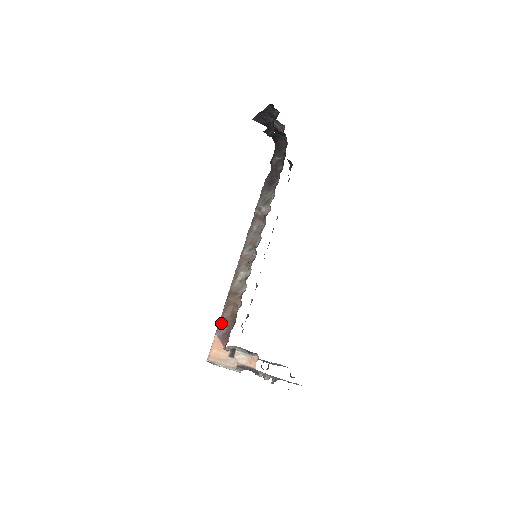
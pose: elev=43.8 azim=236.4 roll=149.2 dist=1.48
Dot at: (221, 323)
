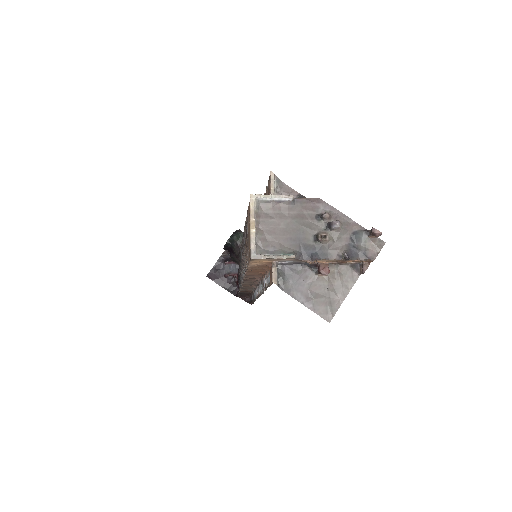
Dot at: occluded
